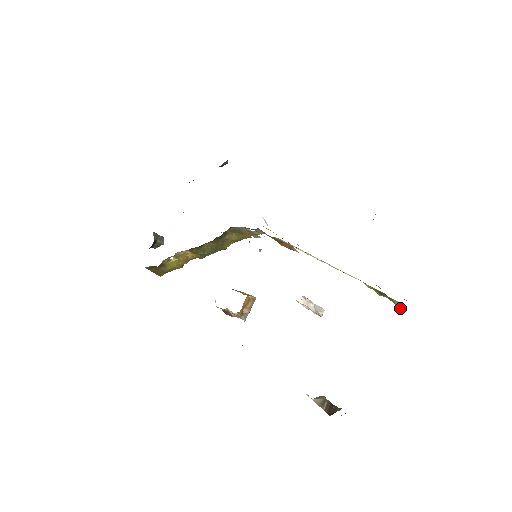
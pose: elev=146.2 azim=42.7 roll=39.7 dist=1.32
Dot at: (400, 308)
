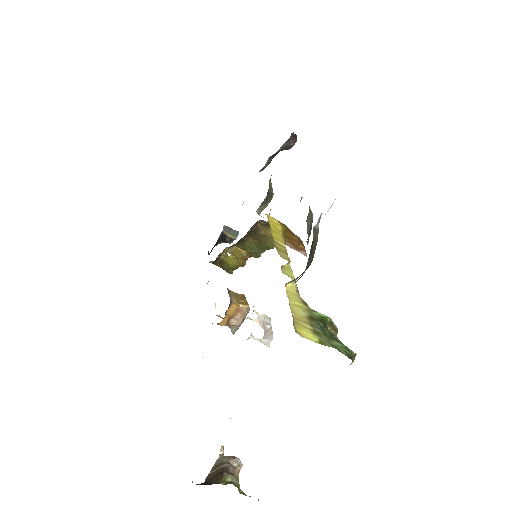
Dot at: occluded
